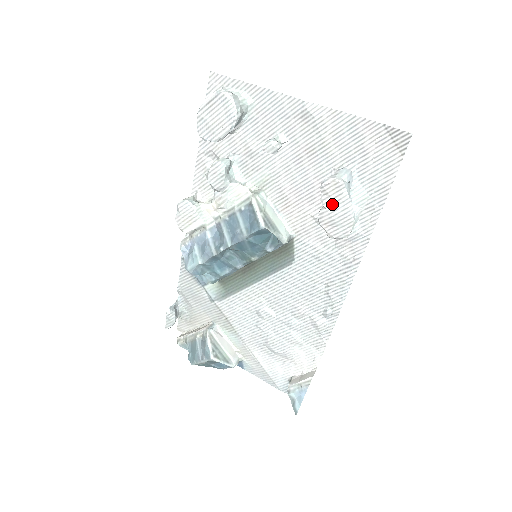
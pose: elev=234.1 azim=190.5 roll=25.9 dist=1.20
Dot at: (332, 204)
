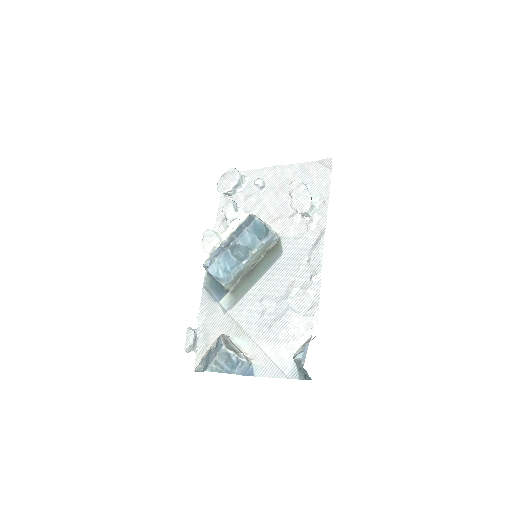
Dot at: (296, 192)
